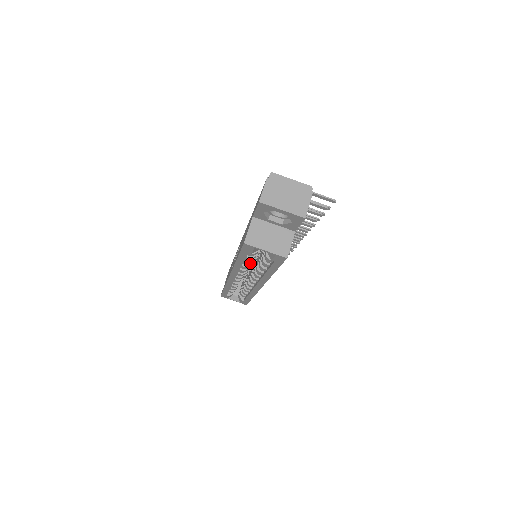
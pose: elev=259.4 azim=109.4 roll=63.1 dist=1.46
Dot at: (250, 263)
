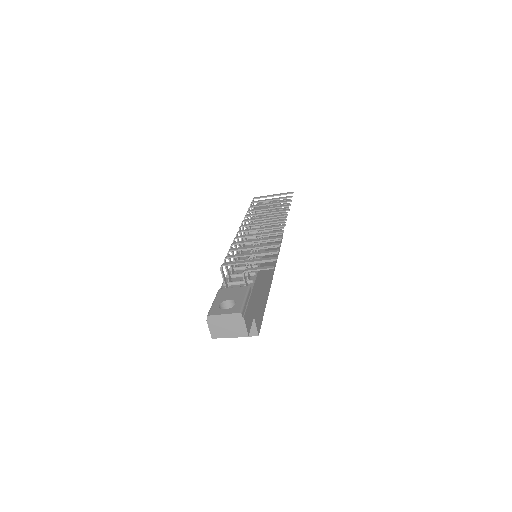
Dot at: occluded
